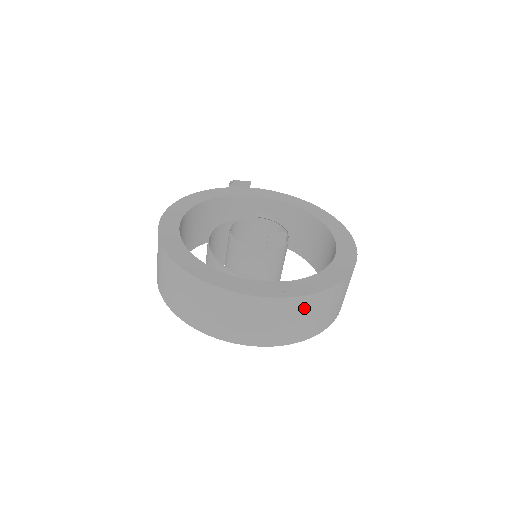
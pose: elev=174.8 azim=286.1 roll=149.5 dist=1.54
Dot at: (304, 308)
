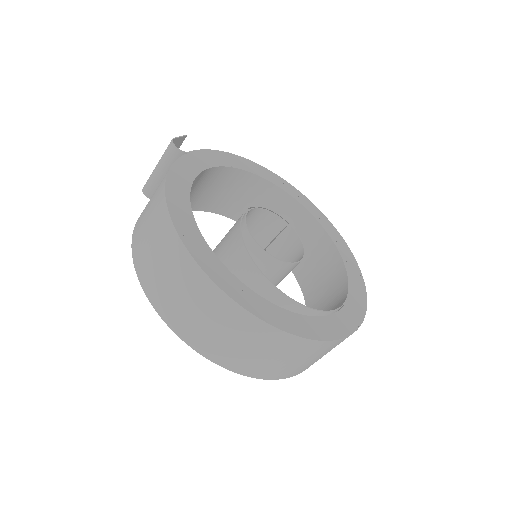
Dot at: occluded
